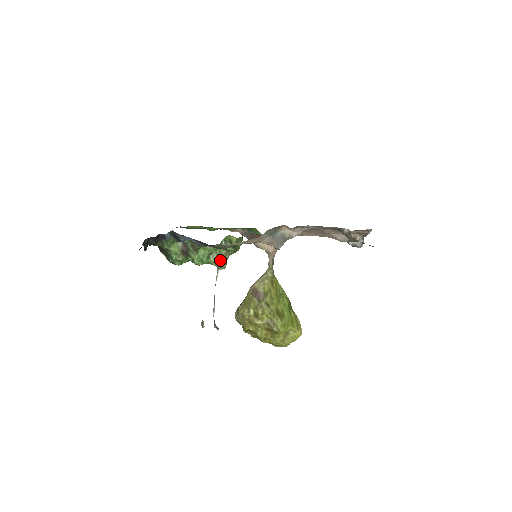
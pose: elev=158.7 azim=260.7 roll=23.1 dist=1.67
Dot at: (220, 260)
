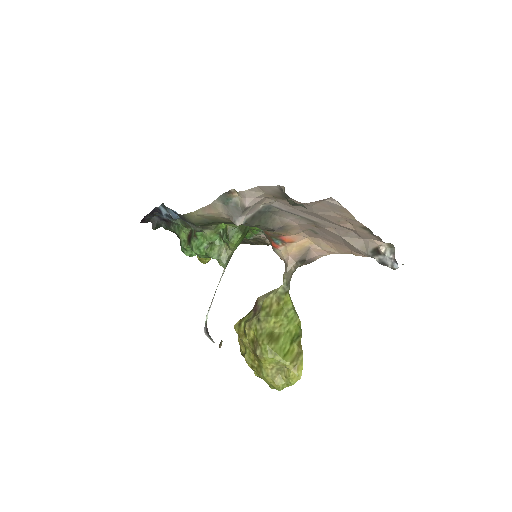
Dot at: (219, 254)
